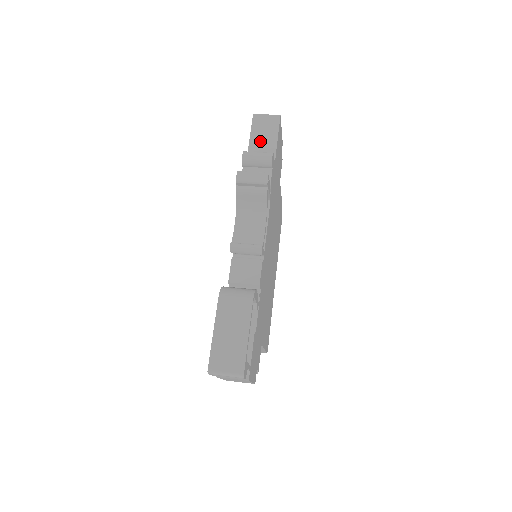
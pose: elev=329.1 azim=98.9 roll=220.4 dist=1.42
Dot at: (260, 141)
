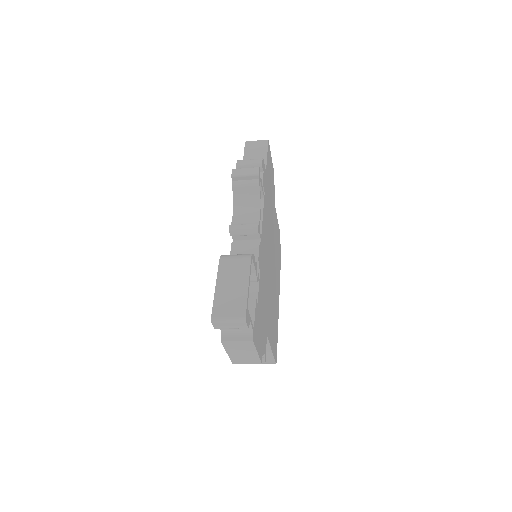
Dot at: (252, 158)
